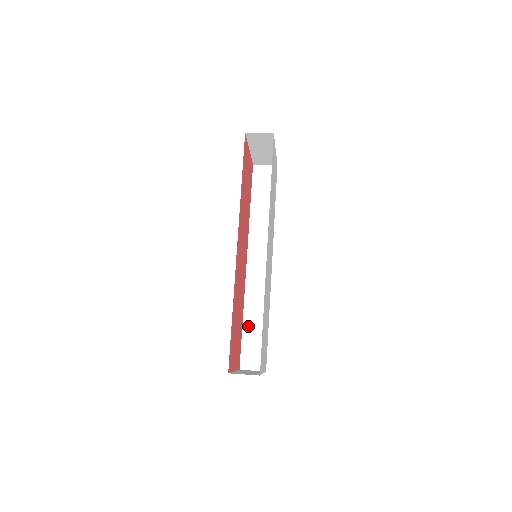
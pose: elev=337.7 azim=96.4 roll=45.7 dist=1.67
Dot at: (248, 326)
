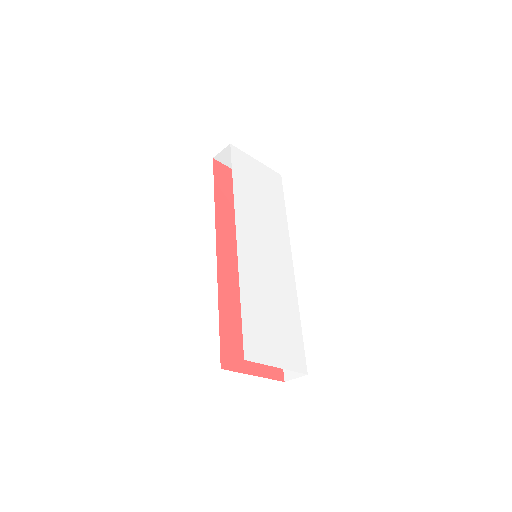
Dot at: occluded
